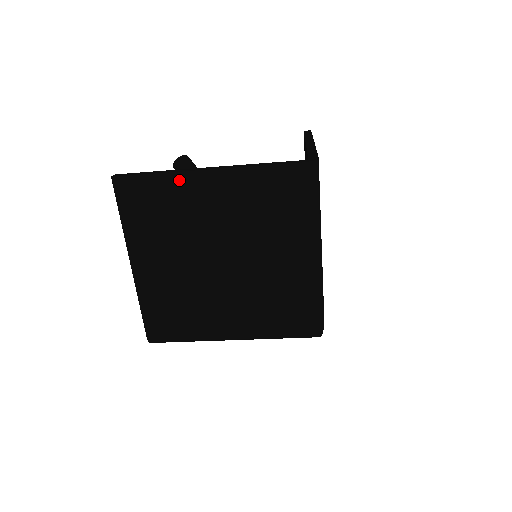
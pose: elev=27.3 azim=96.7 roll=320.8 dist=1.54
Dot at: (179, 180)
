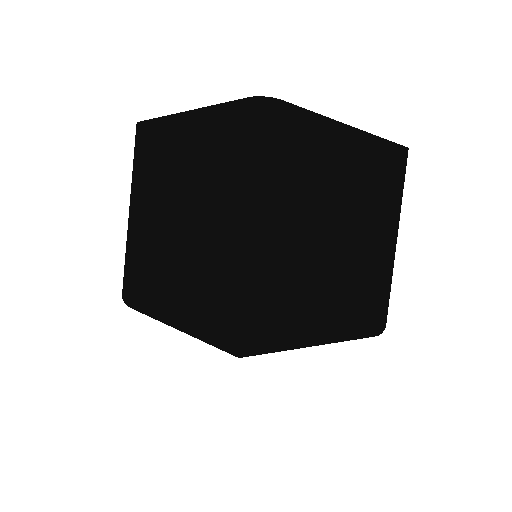
Dot at: (168, 124)
